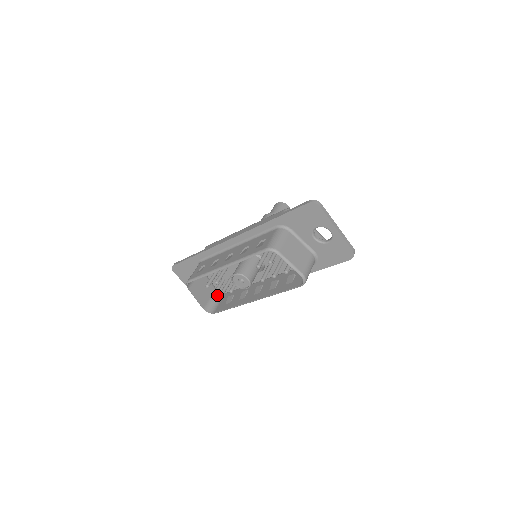
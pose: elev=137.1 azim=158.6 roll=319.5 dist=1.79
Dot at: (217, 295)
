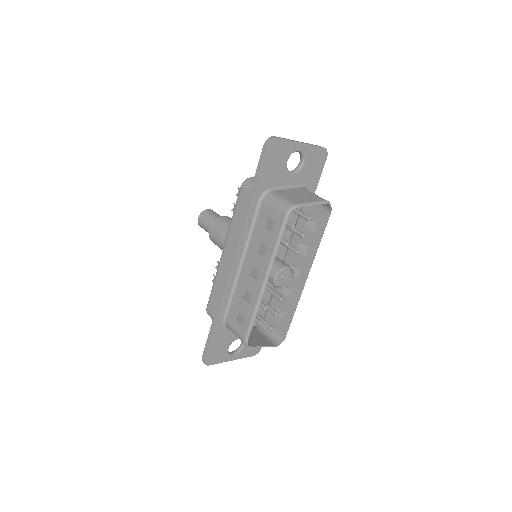
Dot at: (262, 329)
